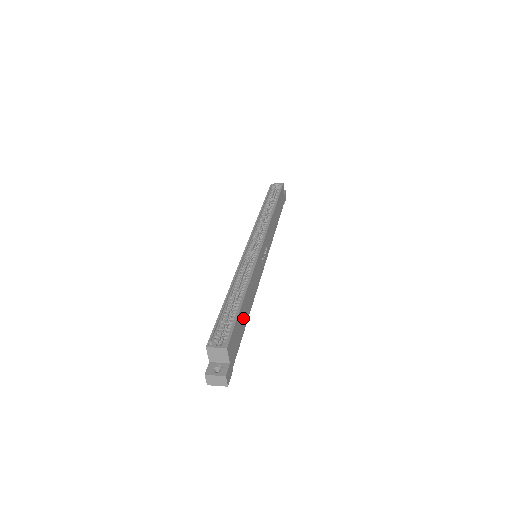
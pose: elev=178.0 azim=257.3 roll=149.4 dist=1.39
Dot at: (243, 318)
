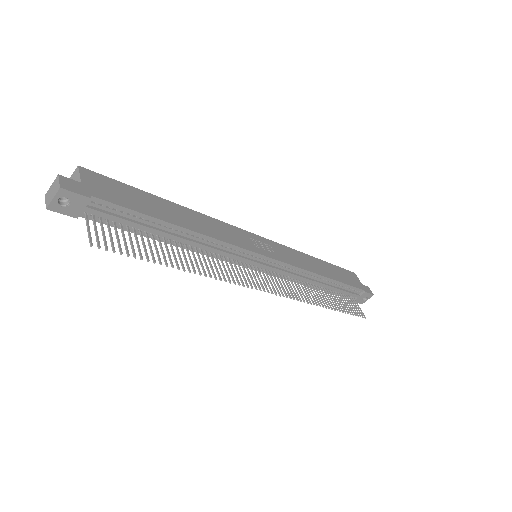
Dot at: (155, 207)
